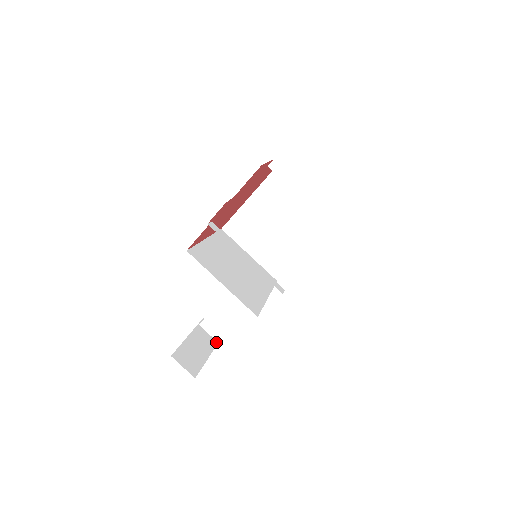
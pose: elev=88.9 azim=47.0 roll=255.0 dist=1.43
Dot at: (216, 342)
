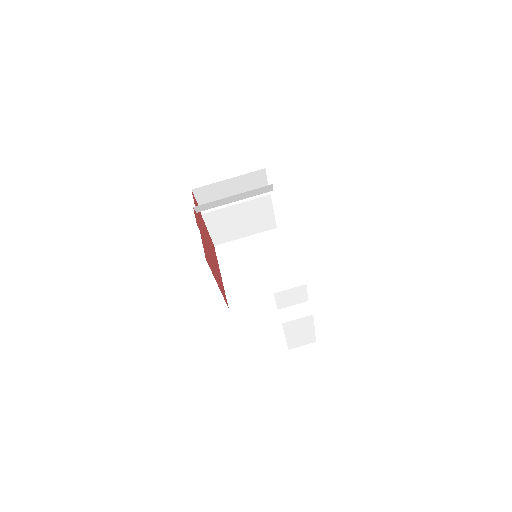
Dot at: occluded
